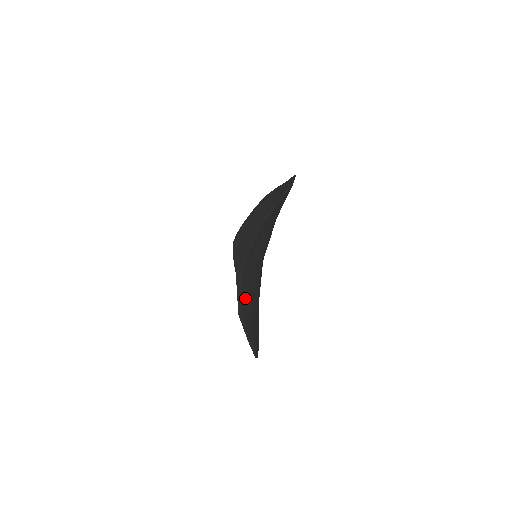
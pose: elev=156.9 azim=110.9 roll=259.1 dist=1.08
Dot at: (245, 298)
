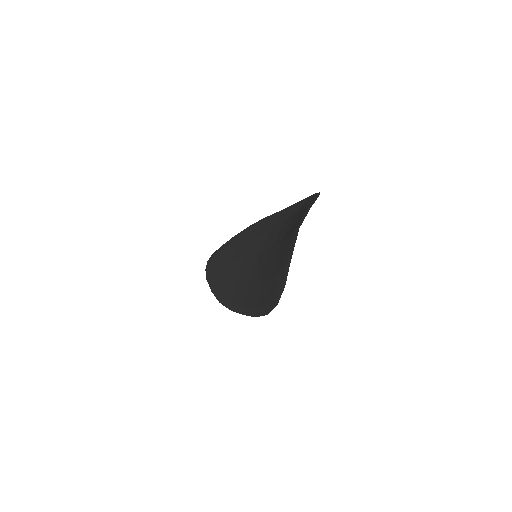
Dot at: occluded
